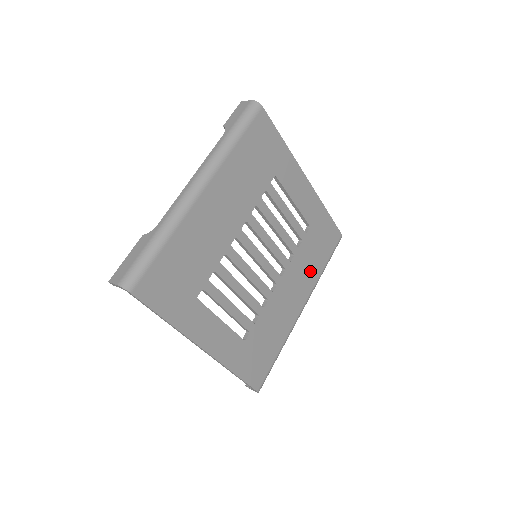
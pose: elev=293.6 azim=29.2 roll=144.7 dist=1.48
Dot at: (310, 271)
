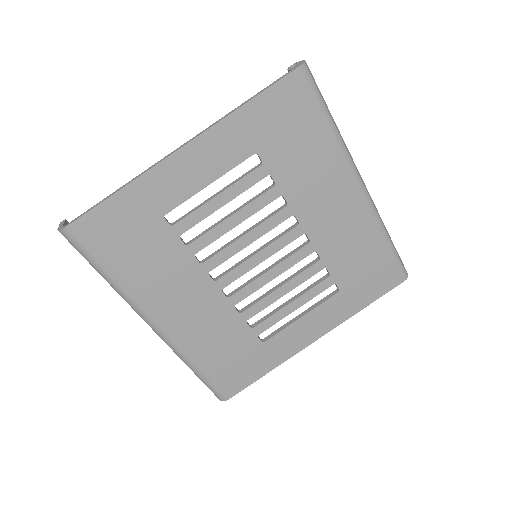
Dot at: (319, 164)
